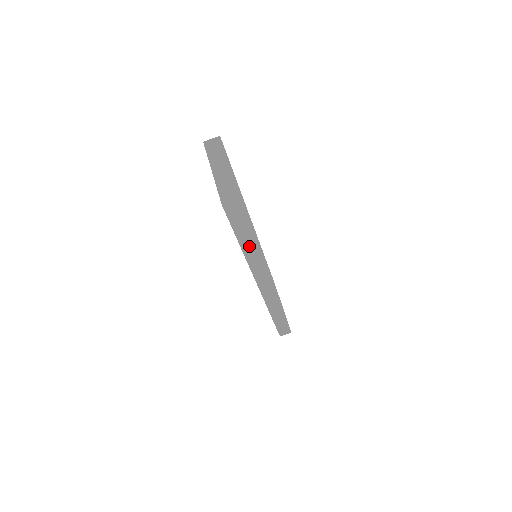
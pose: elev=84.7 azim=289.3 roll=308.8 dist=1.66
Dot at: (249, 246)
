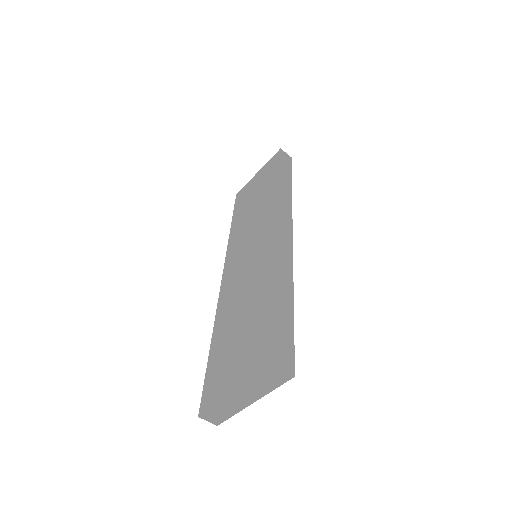
Dot at: occluded
